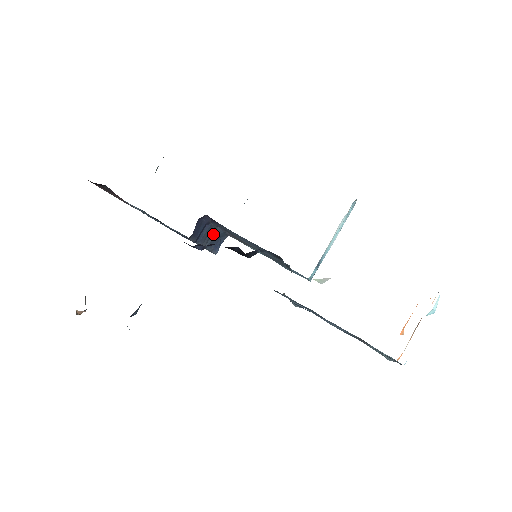
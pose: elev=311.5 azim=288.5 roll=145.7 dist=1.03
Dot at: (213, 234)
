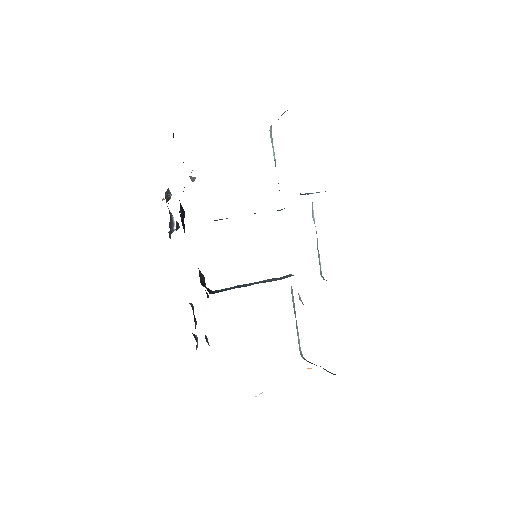
Dot at: occluded
